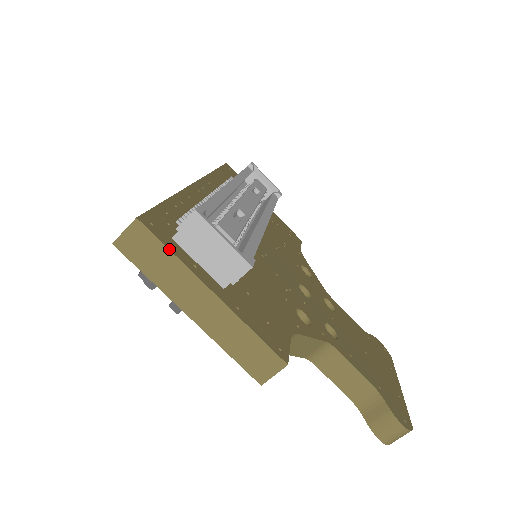
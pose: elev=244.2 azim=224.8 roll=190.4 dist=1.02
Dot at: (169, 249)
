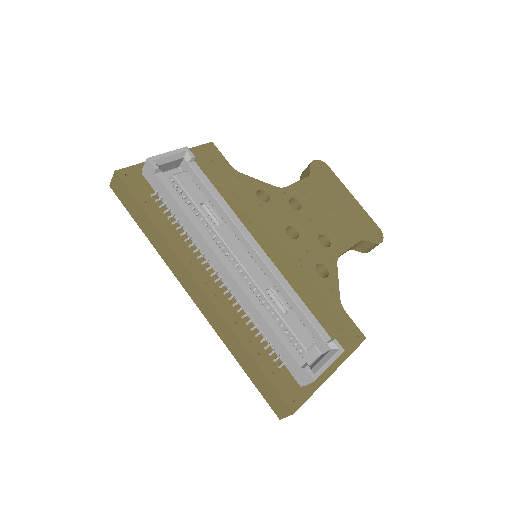
Dot at: occluded
